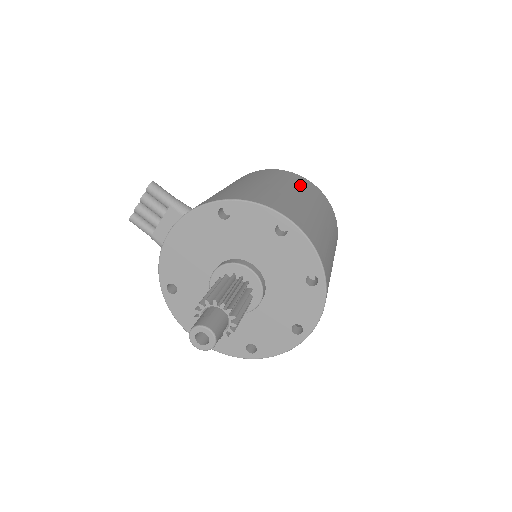
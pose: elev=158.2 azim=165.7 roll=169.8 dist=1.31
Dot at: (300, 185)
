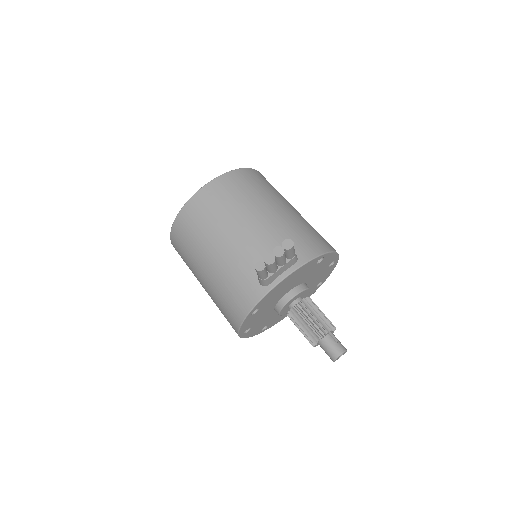
Dot at: occluded
